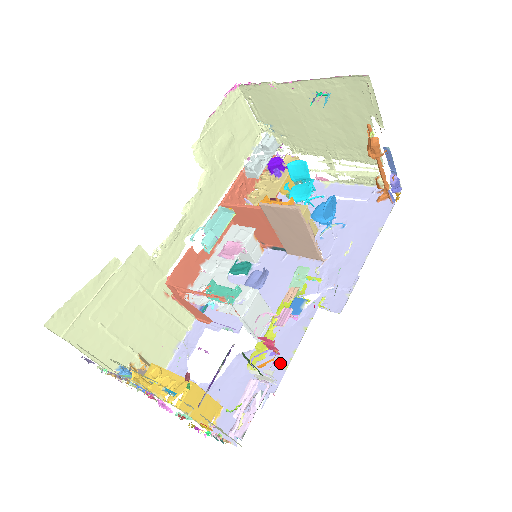
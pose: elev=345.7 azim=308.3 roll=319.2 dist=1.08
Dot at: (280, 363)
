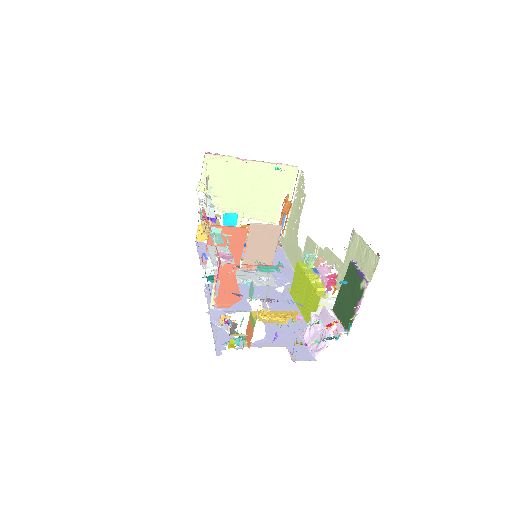
Dot at: occluded
